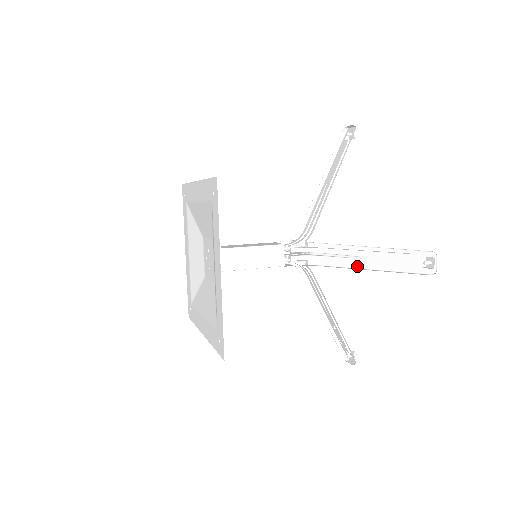
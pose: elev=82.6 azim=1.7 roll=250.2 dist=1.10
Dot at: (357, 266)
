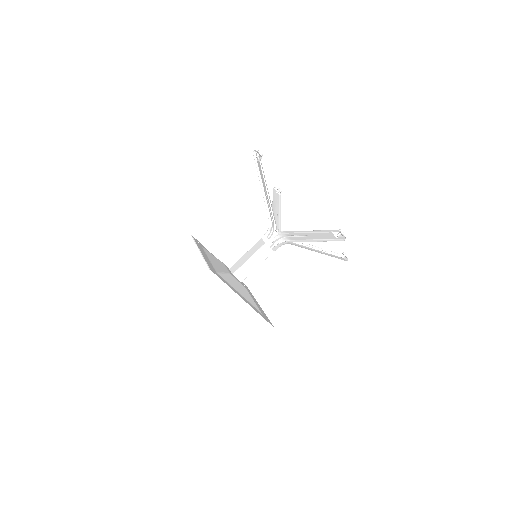
Dot at: (309, 239)
